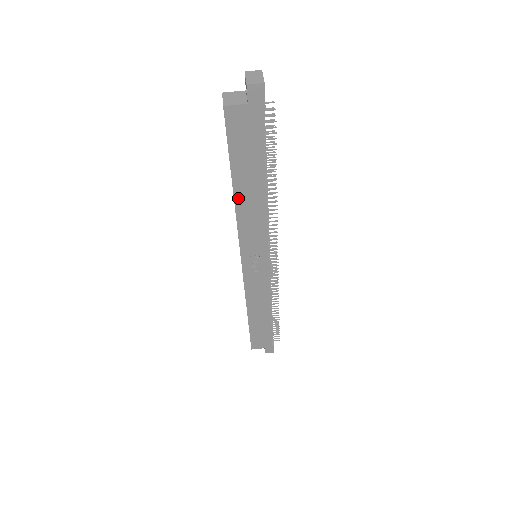
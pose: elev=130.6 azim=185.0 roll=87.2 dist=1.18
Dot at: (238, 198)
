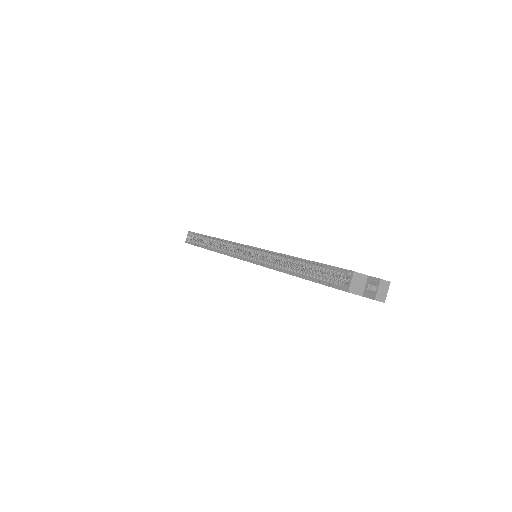
Dot at: (290, 274)
